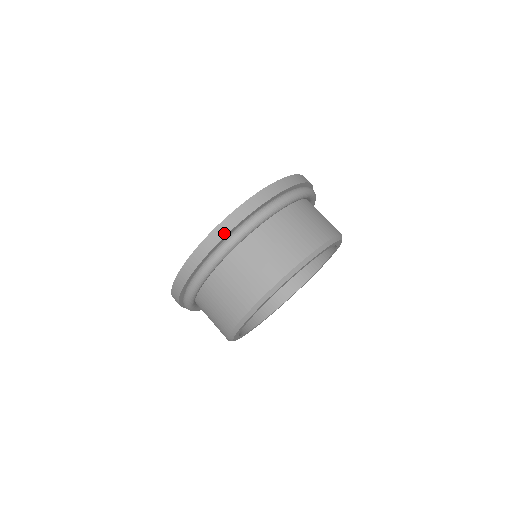
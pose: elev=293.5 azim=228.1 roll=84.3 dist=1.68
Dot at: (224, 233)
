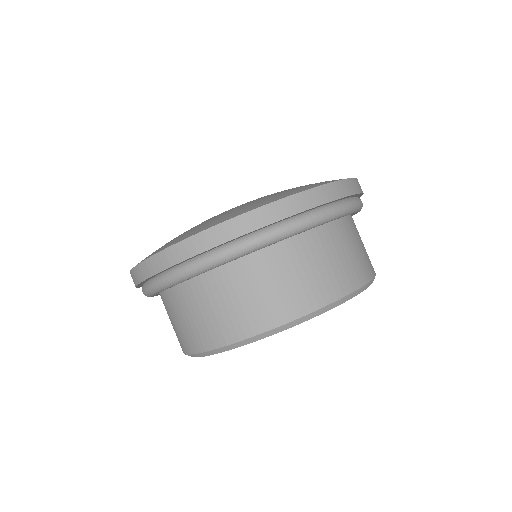
Dot at: (312, 204)
